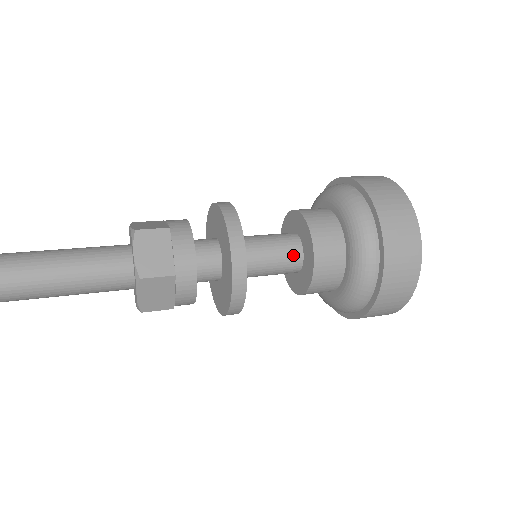
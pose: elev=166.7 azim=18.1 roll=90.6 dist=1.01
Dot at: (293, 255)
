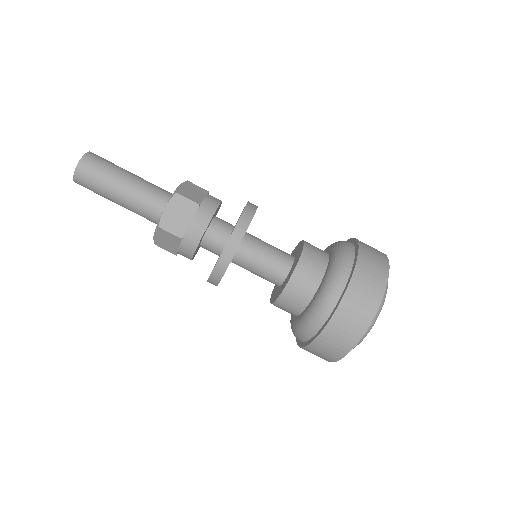
Dot at: (285, 259)
